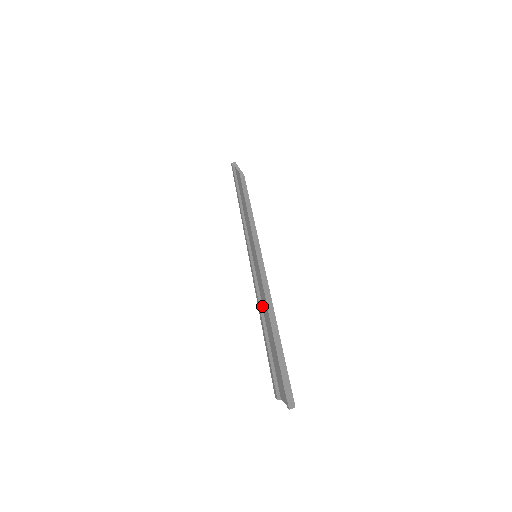
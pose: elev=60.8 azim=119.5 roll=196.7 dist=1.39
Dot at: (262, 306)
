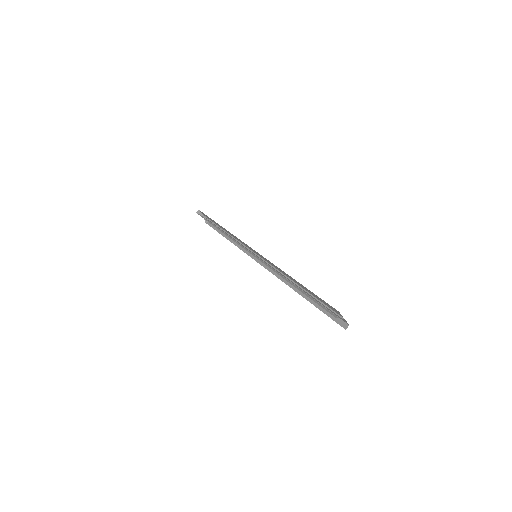
Dot at: (284, 277)
